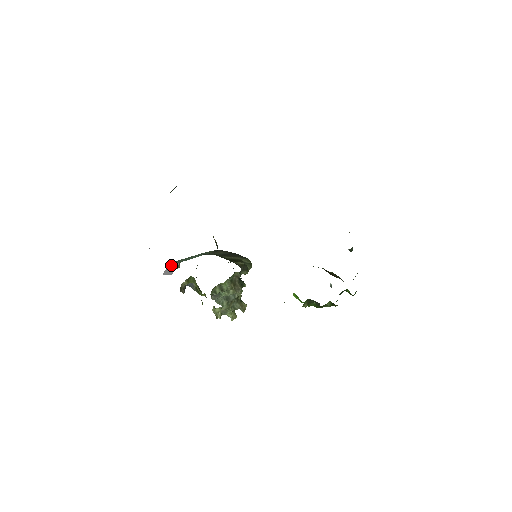
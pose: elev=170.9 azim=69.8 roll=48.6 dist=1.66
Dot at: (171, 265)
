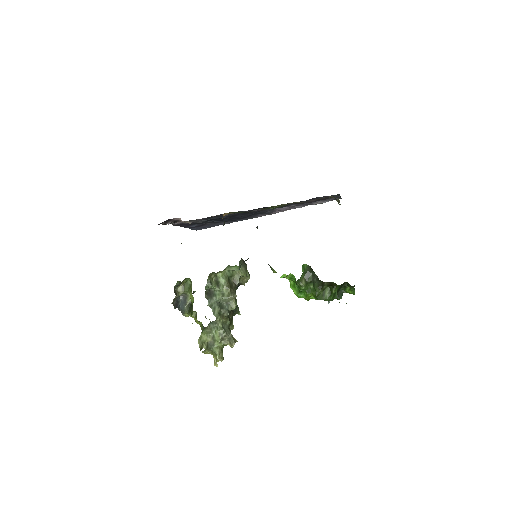
Dot at: occluded
